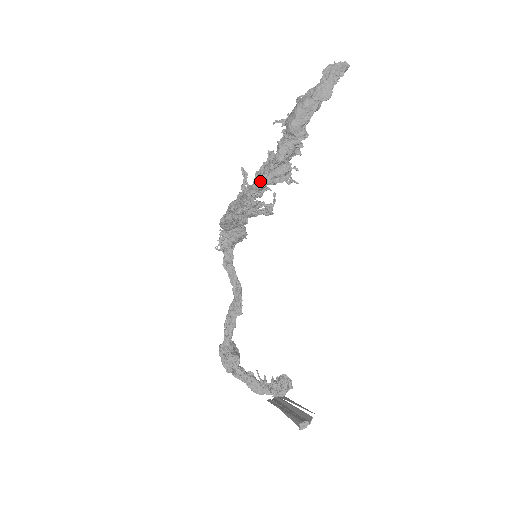
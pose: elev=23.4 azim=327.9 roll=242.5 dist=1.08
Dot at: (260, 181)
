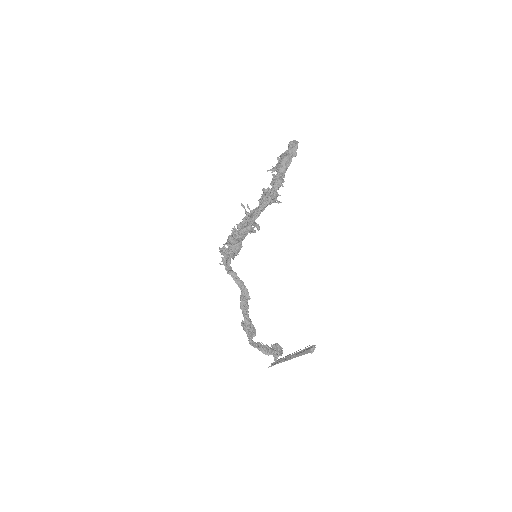
Dot at: (266, 202)
